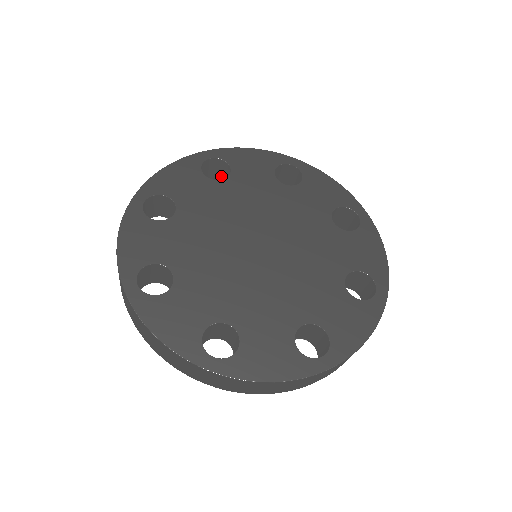
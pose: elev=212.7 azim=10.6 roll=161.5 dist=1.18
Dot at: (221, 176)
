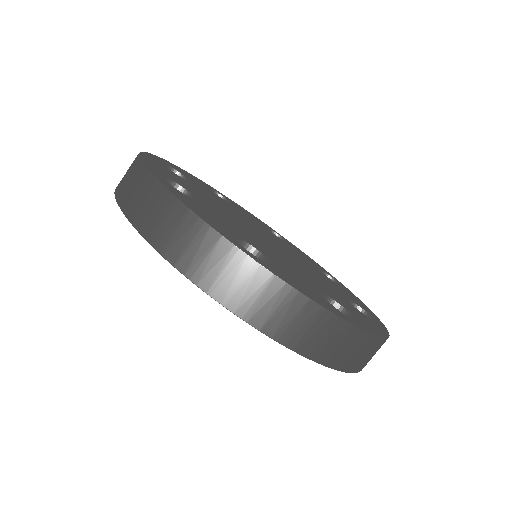
Dot at: occluded
